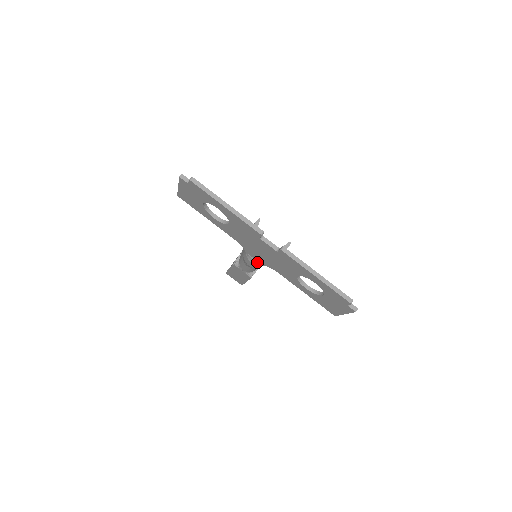
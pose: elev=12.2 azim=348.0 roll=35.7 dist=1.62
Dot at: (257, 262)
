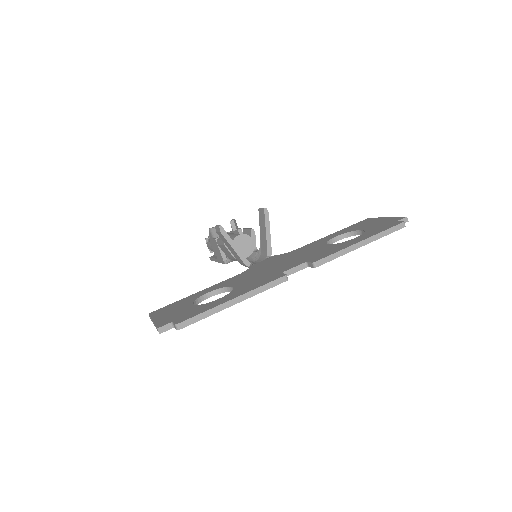
Dot at: occluded
